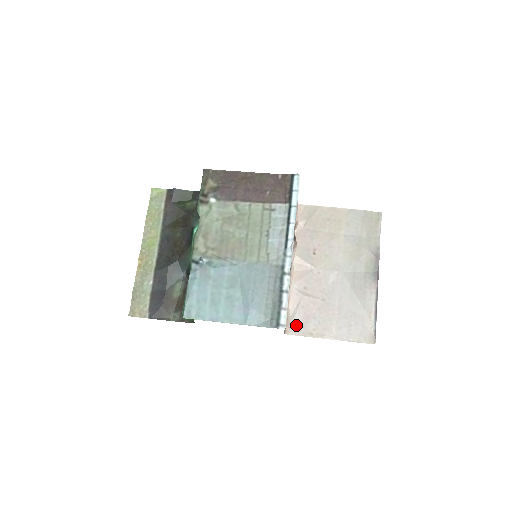
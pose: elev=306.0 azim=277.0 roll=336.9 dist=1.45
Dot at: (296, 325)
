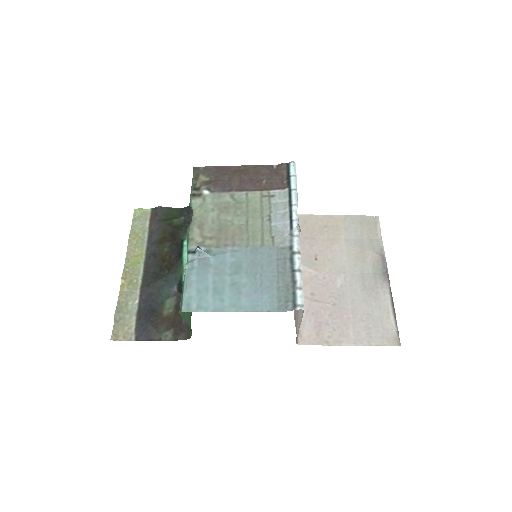
Dot at: (308, 334)
